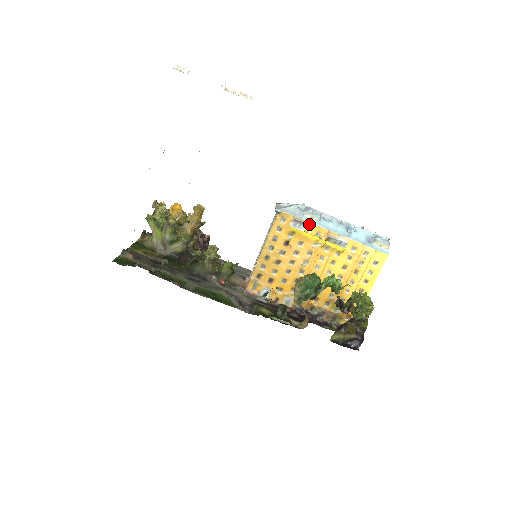
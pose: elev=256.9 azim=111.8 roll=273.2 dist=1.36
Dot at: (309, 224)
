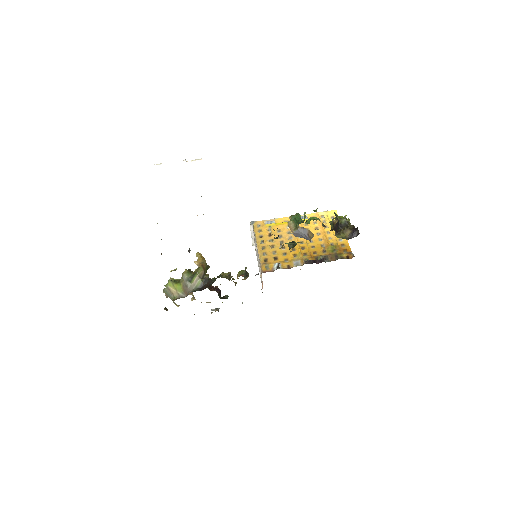
Dot at: (276, 219)
